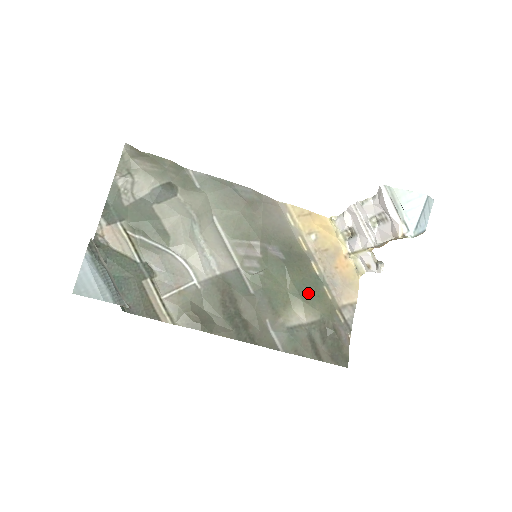
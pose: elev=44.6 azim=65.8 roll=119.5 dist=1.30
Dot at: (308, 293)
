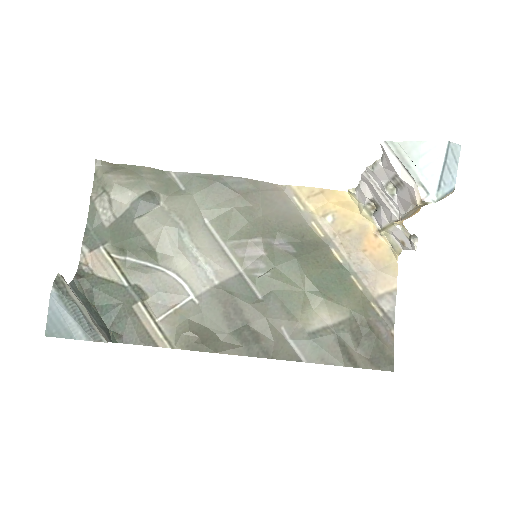
Dot at: (331, 288)
